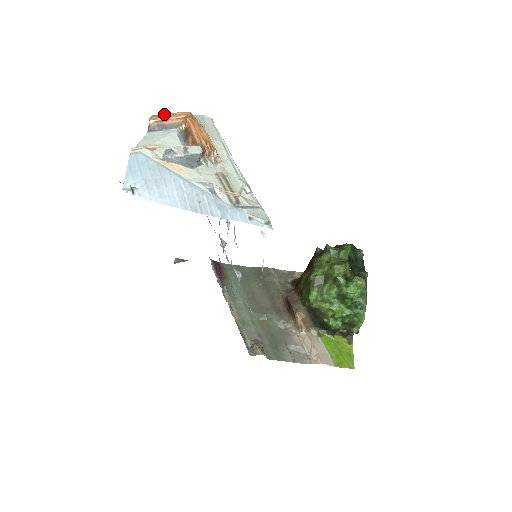
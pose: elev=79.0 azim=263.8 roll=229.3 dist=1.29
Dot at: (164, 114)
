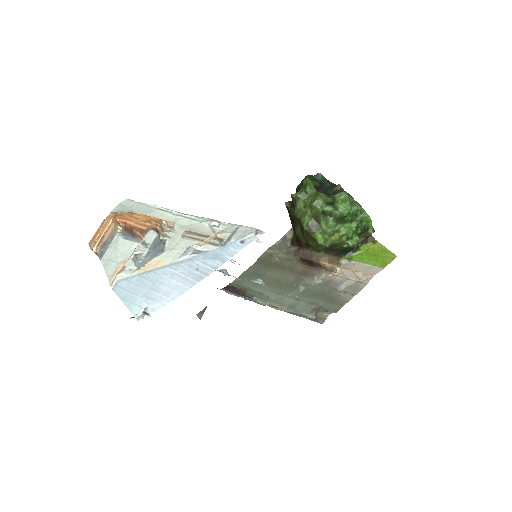
Dot at: (95, 234)
